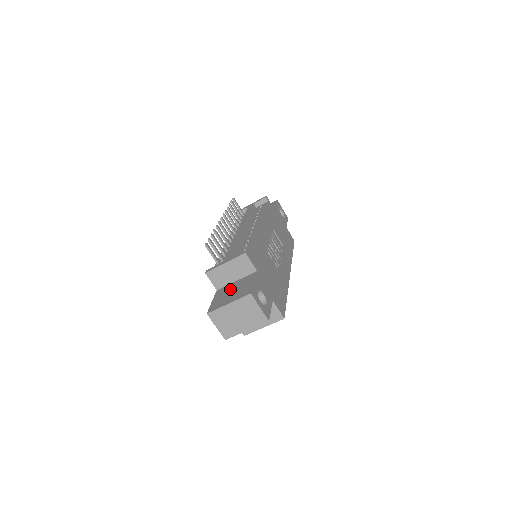
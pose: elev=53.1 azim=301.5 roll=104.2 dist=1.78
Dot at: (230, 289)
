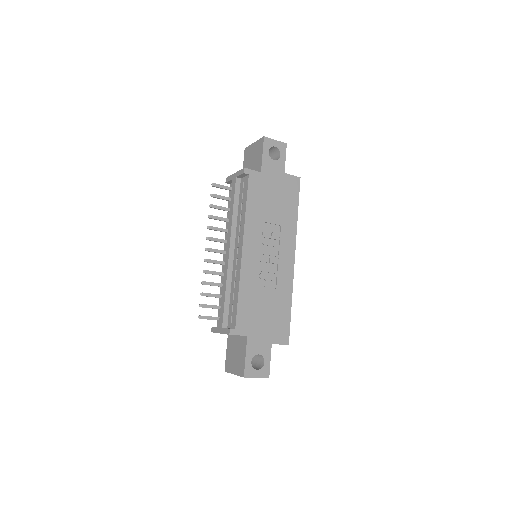
Dot at: (234, 347)
